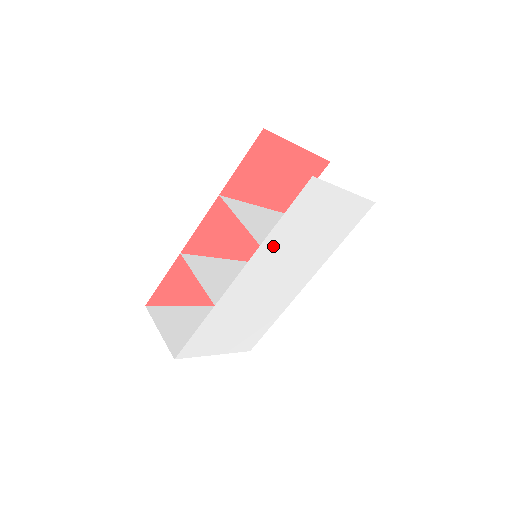
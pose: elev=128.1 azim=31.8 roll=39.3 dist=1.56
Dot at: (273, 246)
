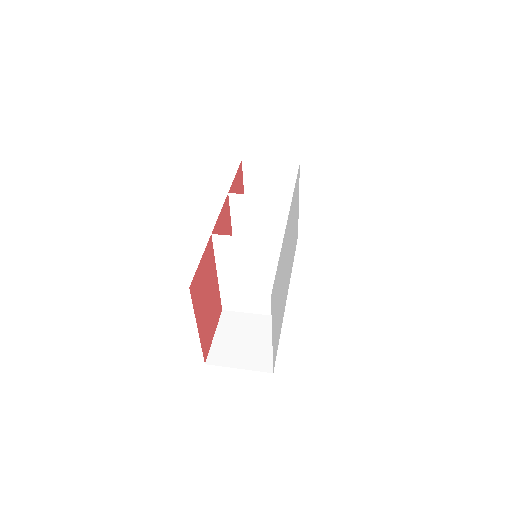
Dot at: (292, 209)
